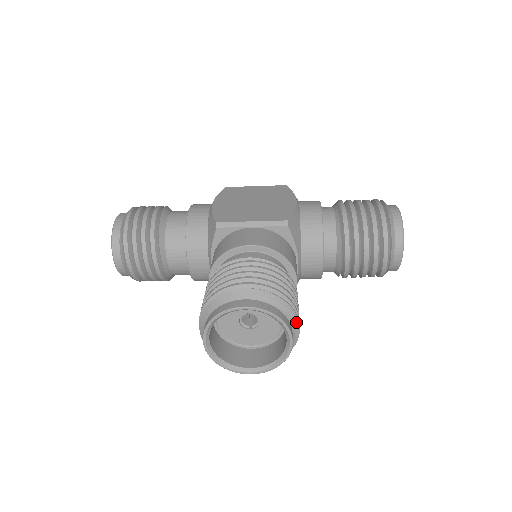
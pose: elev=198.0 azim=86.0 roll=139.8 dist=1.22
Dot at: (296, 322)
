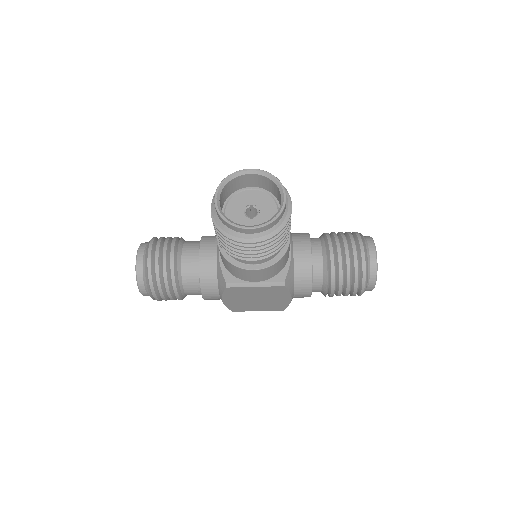
Dot at: (288, 197)
